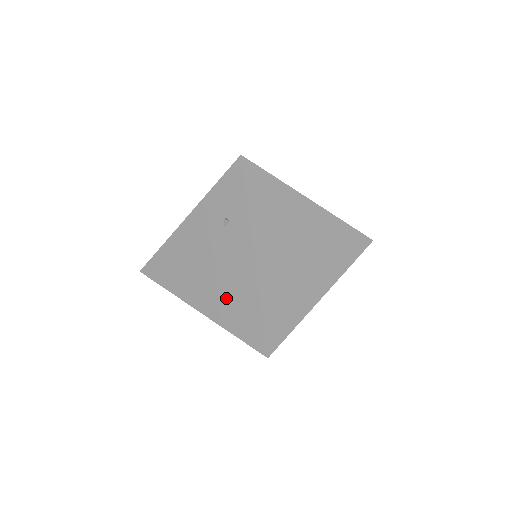
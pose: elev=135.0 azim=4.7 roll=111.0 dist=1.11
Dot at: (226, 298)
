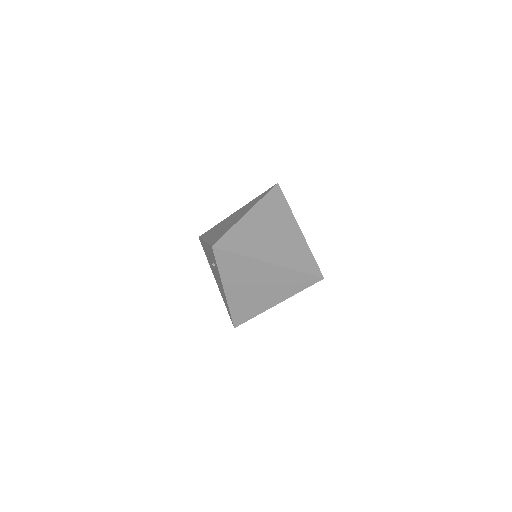
Dot at: (221, 291)
